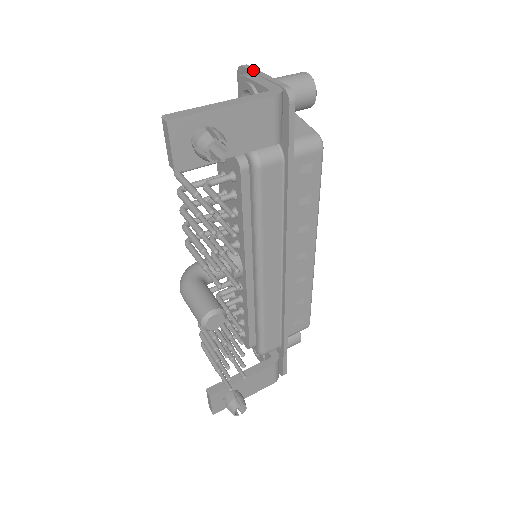
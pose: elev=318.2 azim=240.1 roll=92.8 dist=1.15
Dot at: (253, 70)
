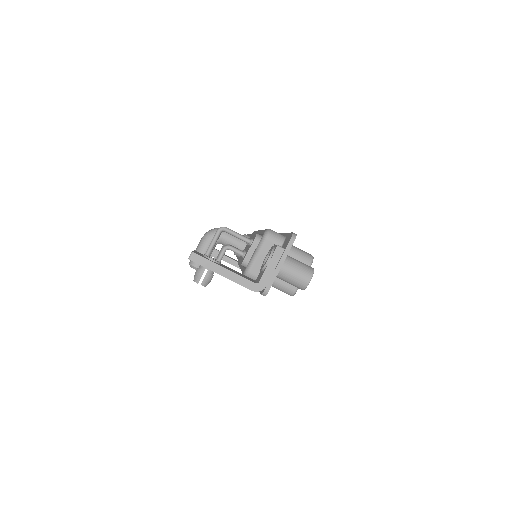
Dot at: (285, 253)
